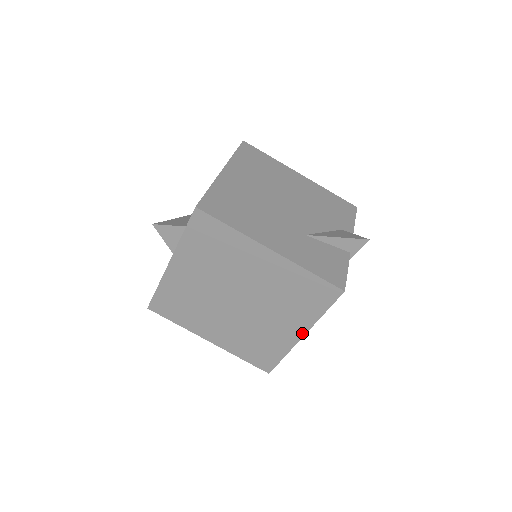
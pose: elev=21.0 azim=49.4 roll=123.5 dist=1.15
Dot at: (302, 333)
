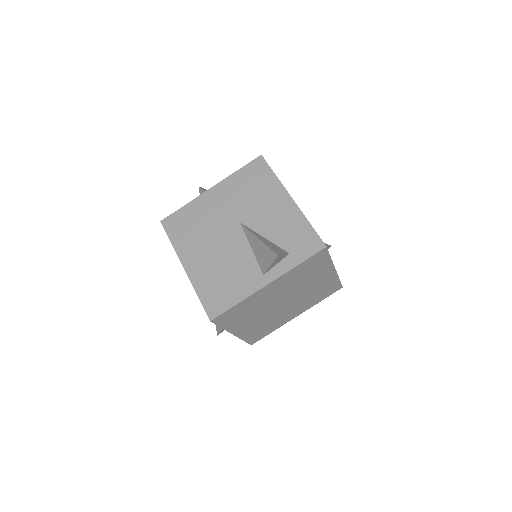
Dot at: (299, 314)
